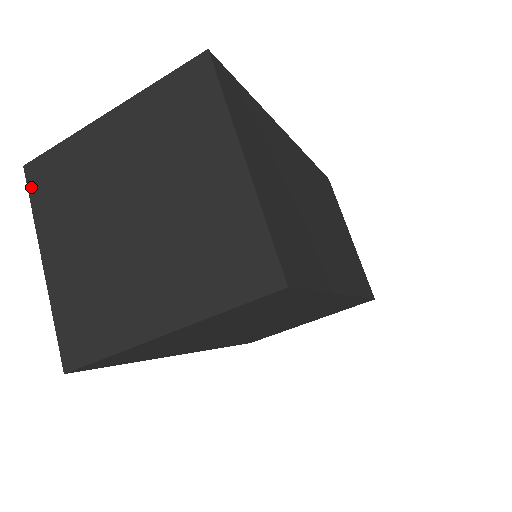
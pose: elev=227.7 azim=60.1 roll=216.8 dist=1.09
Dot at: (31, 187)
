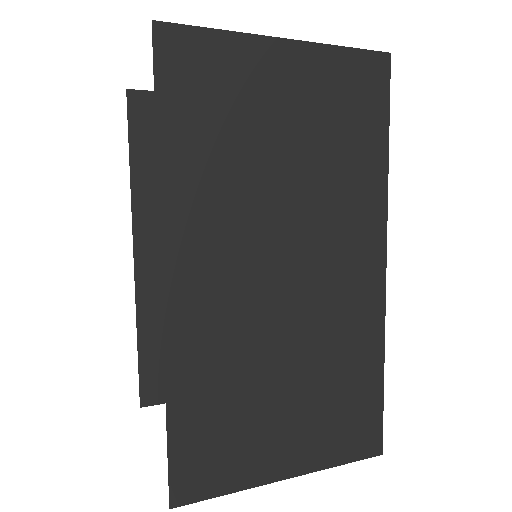
Dot at: occluded
